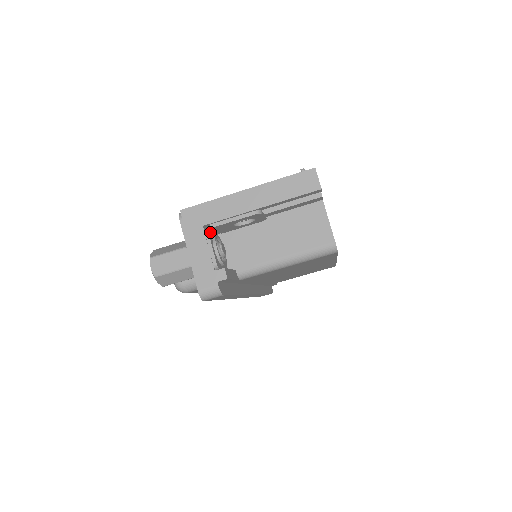
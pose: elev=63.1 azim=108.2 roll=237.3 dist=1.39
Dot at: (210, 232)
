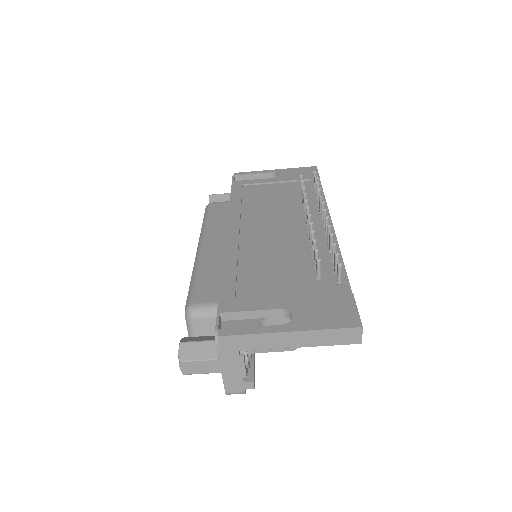
Dot at: occluded
